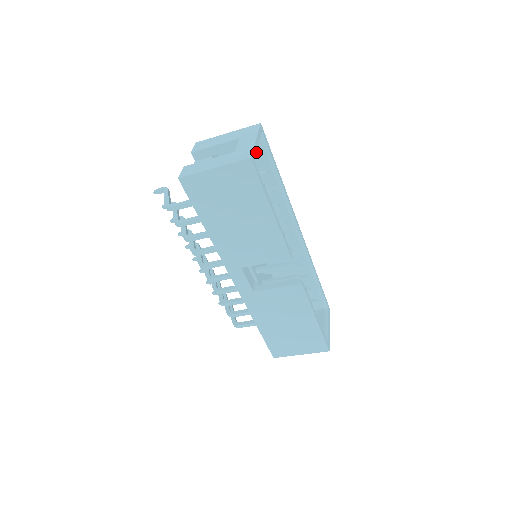
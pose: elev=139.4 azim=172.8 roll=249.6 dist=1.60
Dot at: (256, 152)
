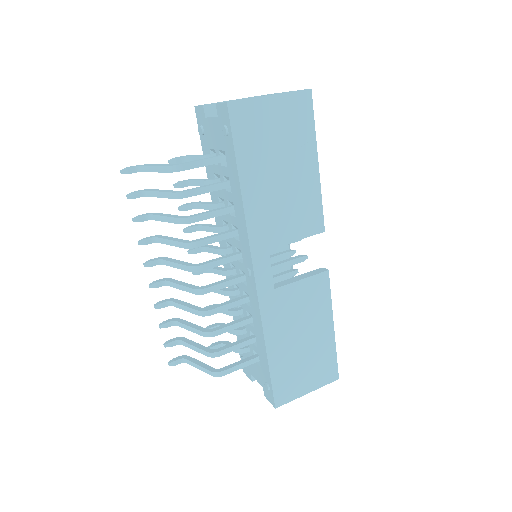
Dot at: occluded
